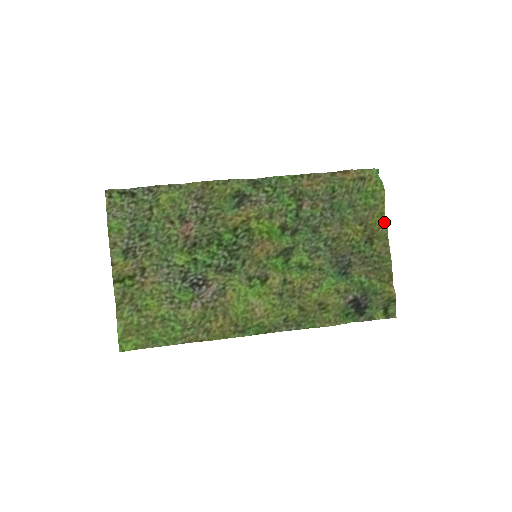
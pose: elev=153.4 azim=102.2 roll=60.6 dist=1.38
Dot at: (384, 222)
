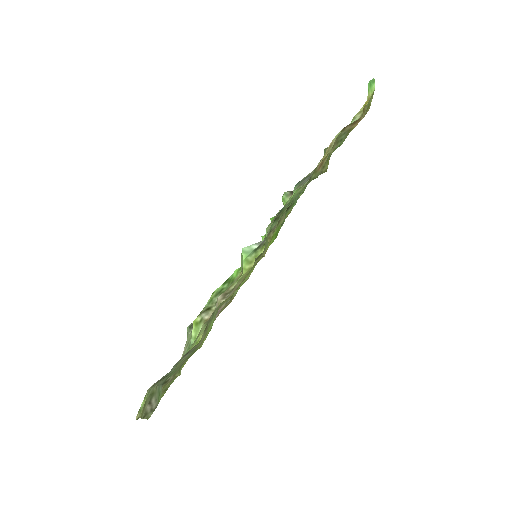
Dot at: occluded
